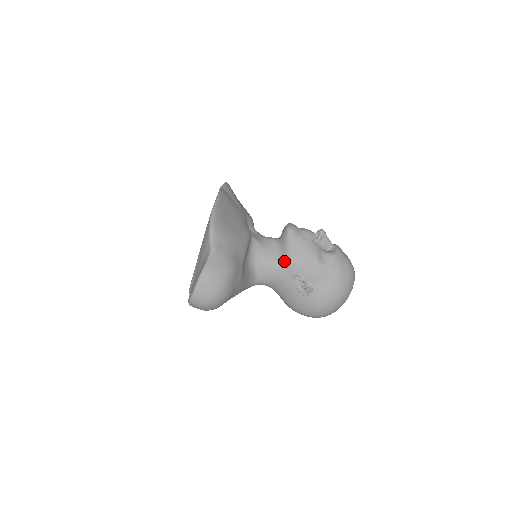
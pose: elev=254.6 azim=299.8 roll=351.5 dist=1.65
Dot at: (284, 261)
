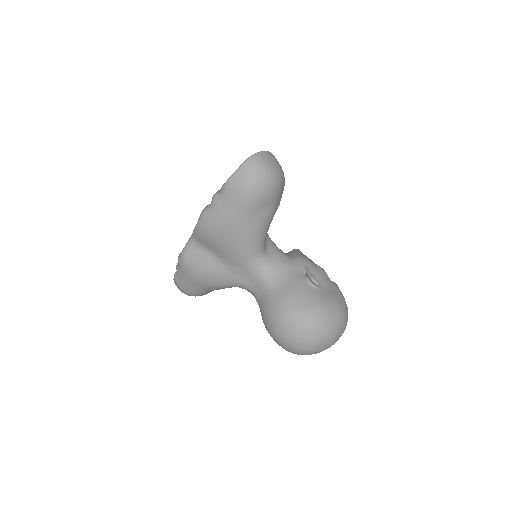
Dot at: (294, 256)
